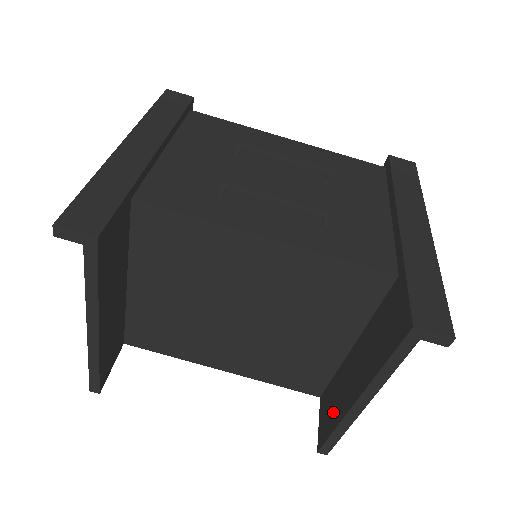
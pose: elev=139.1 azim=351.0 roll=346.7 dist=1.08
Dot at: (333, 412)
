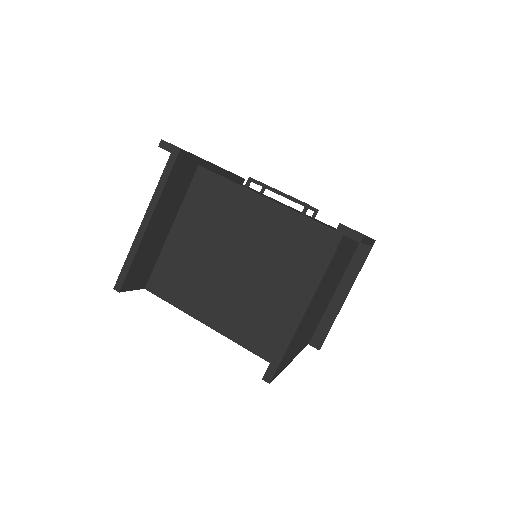
Dot at: occluded
